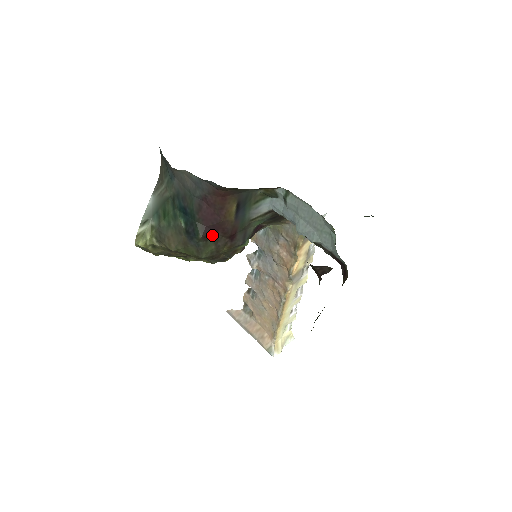
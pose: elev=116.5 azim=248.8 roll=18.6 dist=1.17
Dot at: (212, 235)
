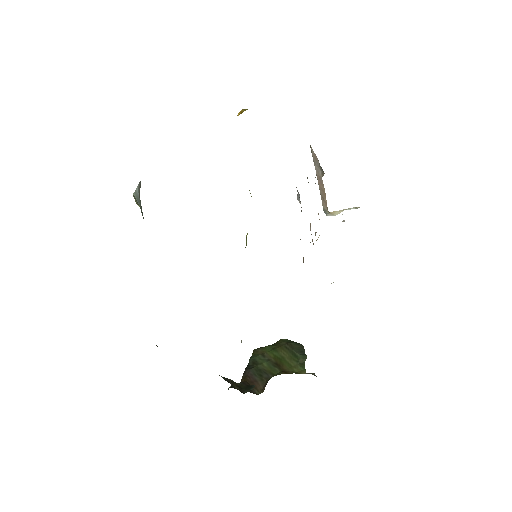
Dot at: occluded
